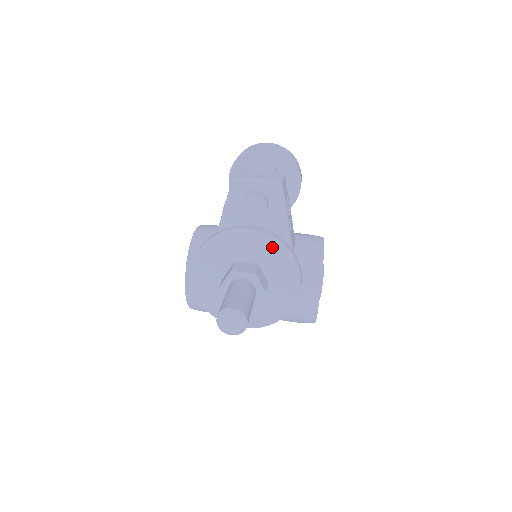
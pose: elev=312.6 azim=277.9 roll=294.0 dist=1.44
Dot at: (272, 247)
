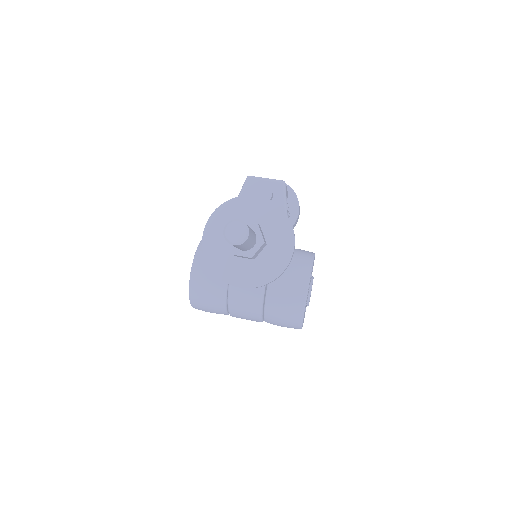
Dot at: (273, 212)
